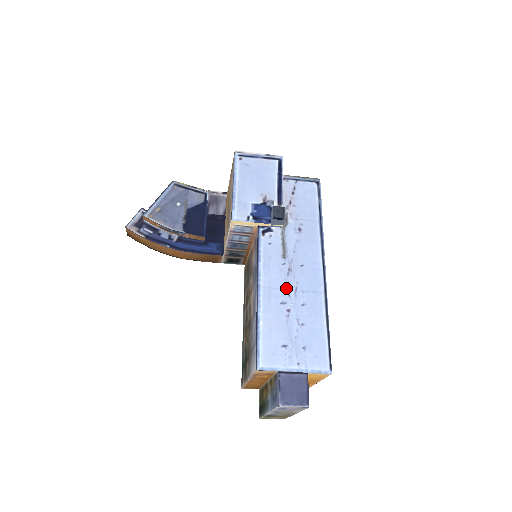
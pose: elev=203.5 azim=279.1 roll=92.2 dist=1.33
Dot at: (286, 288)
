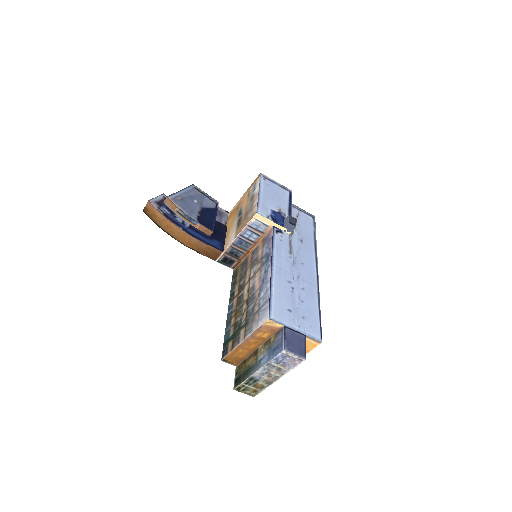
Dot at: (291, 273)
